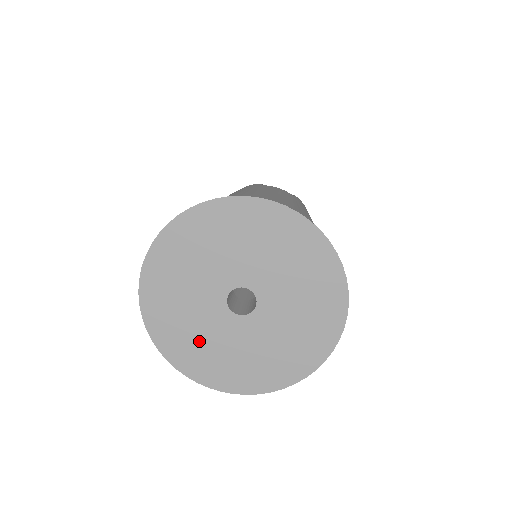
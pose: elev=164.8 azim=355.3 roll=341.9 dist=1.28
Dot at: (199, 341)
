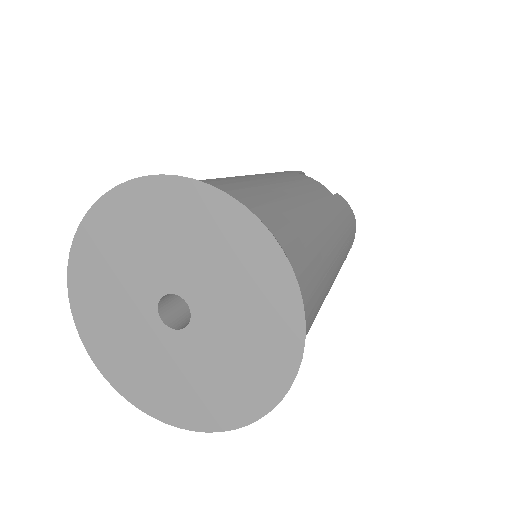
Dot at: (122, 343)
